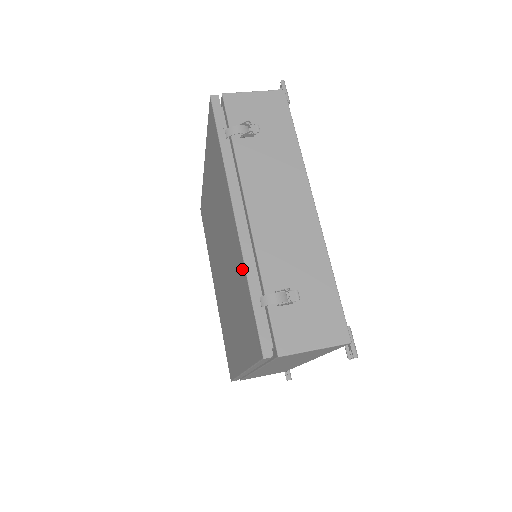
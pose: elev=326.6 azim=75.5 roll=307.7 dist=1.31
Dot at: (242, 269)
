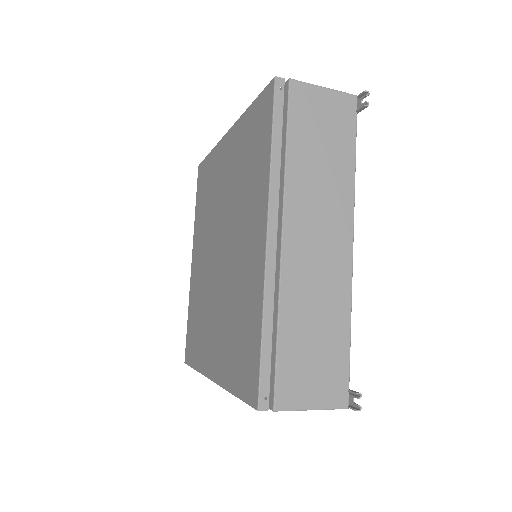
Dot at: (241, 127)
